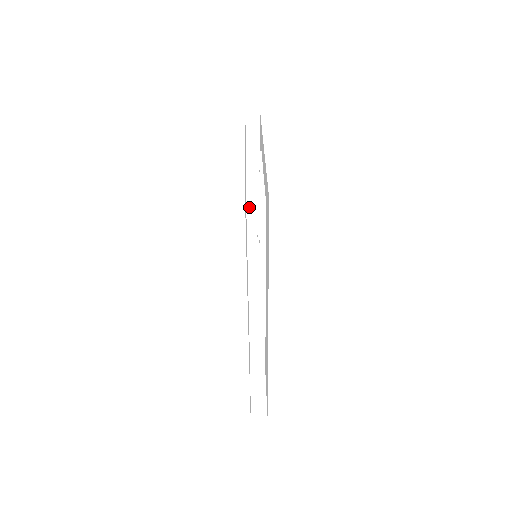
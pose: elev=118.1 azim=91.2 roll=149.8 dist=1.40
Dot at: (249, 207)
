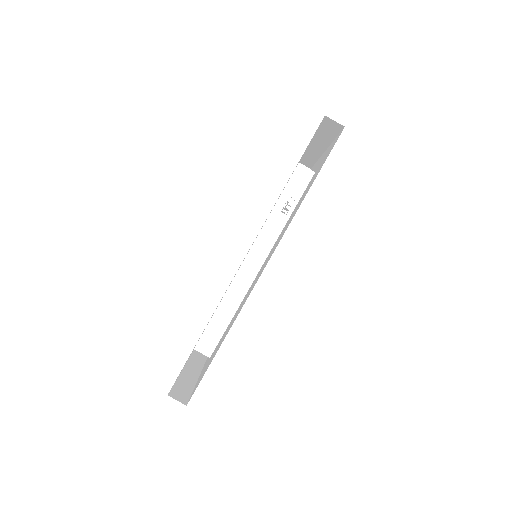
Dot at: (297, 172)
